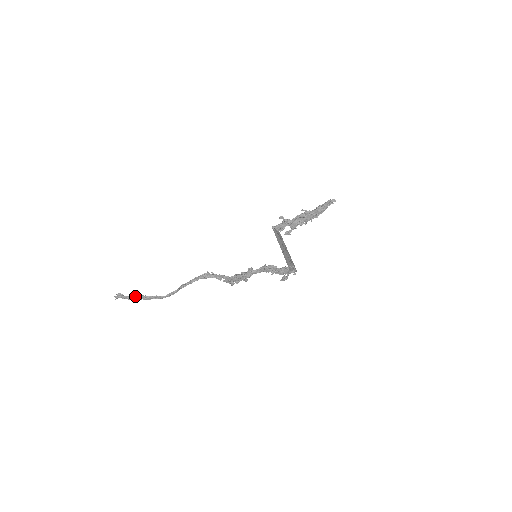
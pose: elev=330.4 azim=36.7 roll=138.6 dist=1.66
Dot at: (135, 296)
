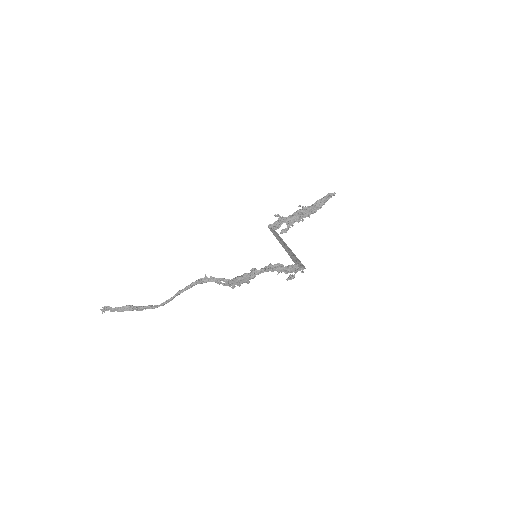
Dot at: (125, 307)
